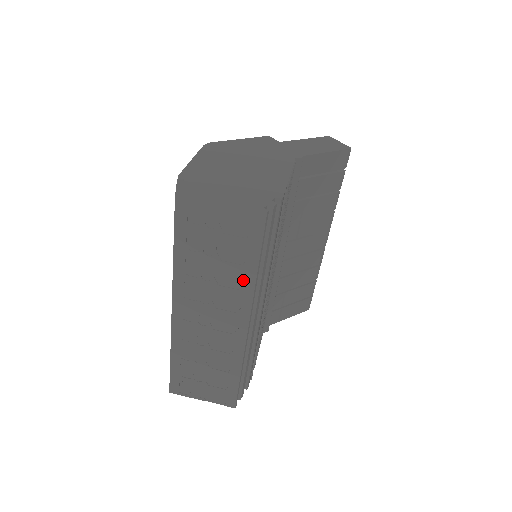
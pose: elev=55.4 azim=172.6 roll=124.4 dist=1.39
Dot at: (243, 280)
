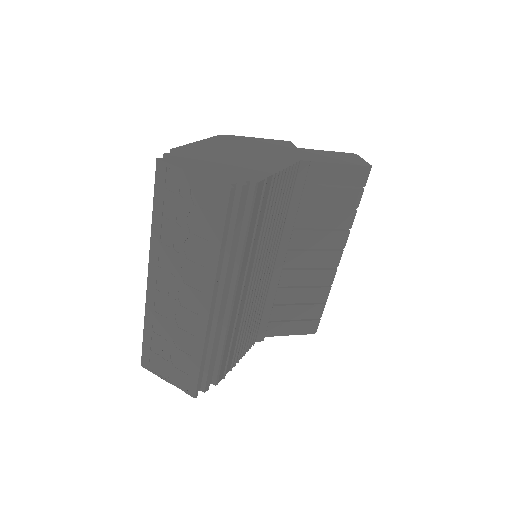
Dot at: (208, 257)
